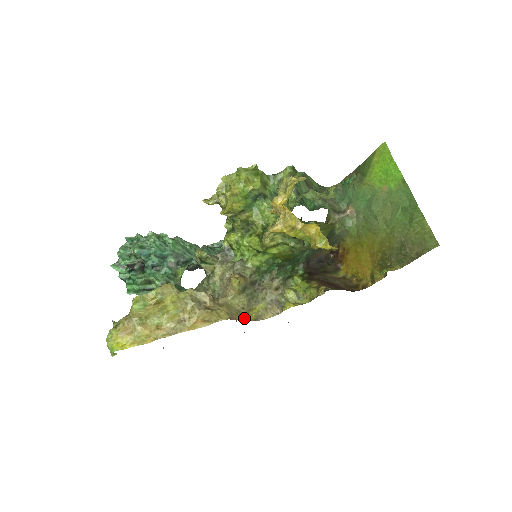
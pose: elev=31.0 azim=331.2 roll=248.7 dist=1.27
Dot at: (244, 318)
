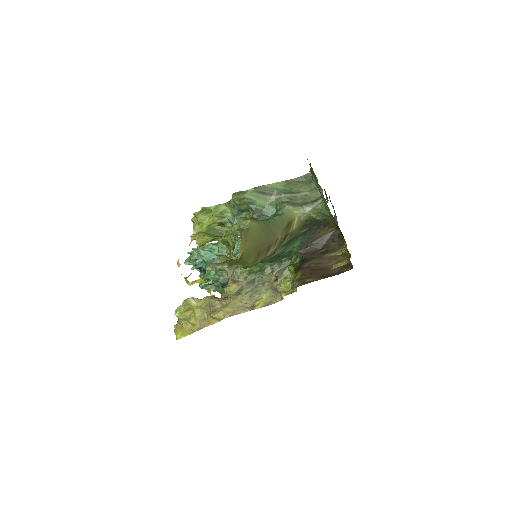
Dot at: (250, 309)
